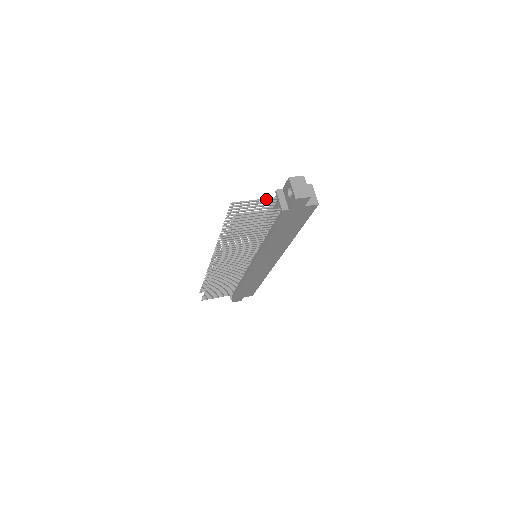
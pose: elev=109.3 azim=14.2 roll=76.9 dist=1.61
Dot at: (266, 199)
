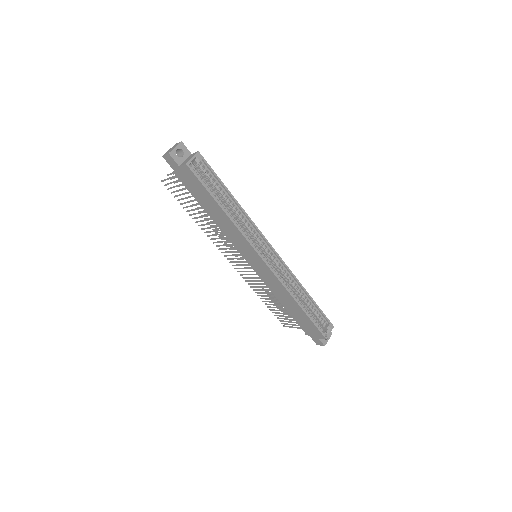
Dot at: occluded
